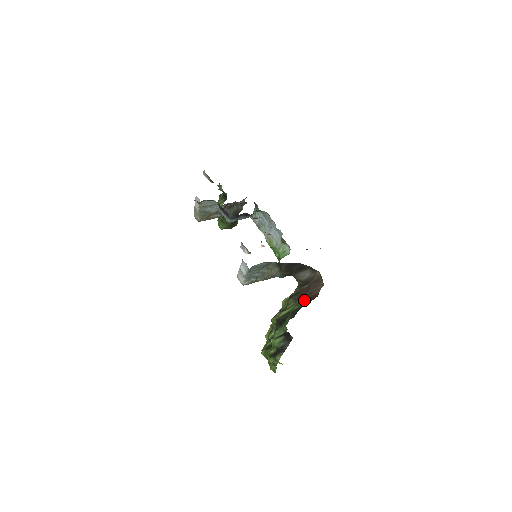
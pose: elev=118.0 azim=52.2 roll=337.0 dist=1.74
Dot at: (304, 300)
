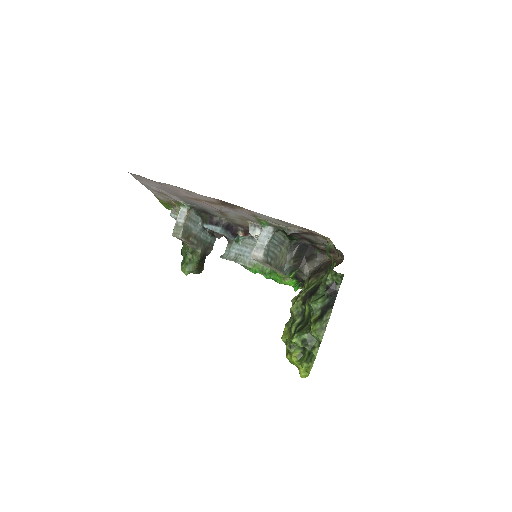
Dot at: occluded
